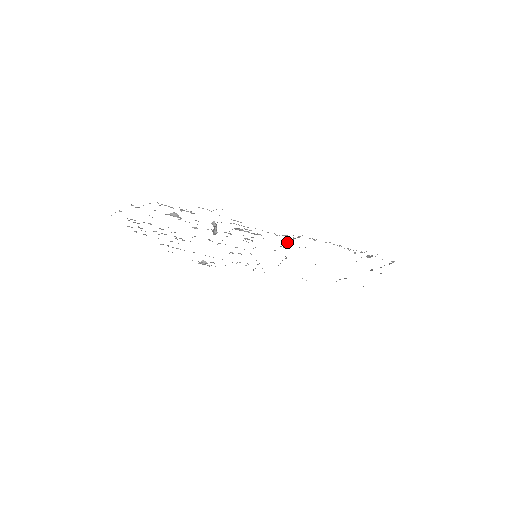
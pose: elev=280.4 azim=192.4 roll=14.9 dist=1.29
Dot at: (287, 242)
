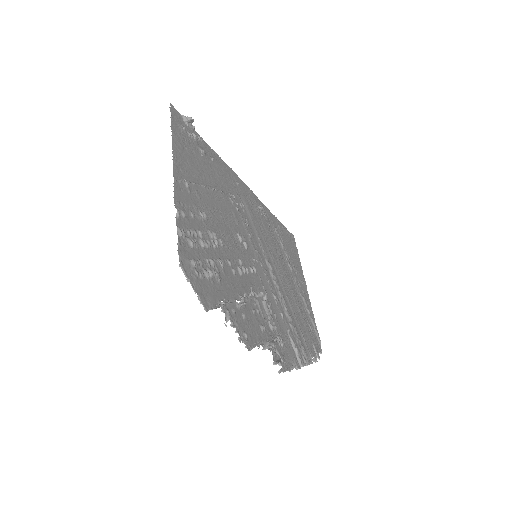
Dot at: (291, 340)
